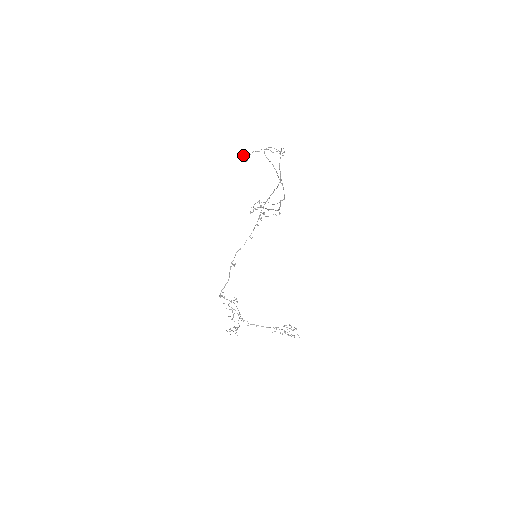
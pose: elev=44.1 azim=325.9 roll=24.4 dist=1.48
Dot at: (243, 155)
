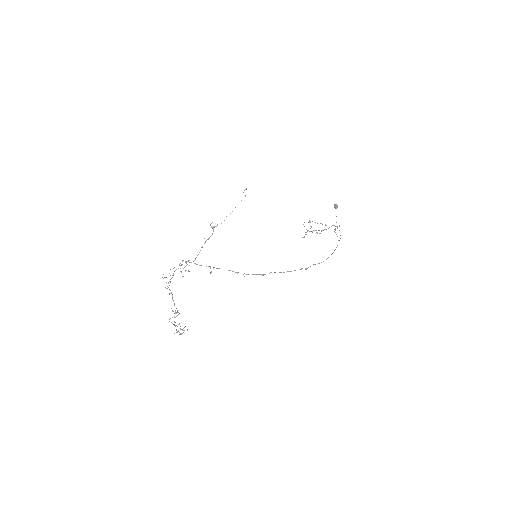
Dot at: (336, 206)
